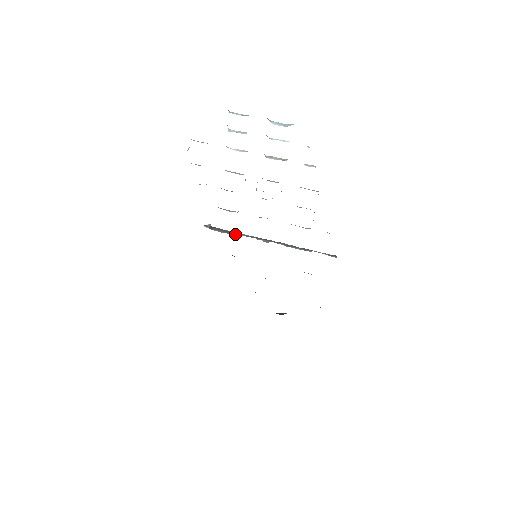
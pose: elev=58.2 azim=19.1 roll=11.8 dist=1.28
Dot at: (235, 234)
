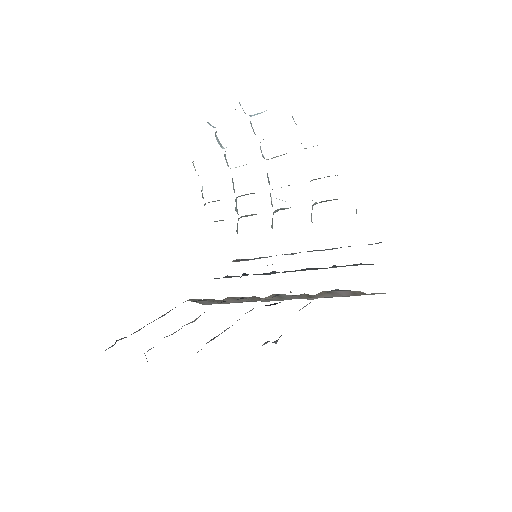
Dot at: (260, 258)
